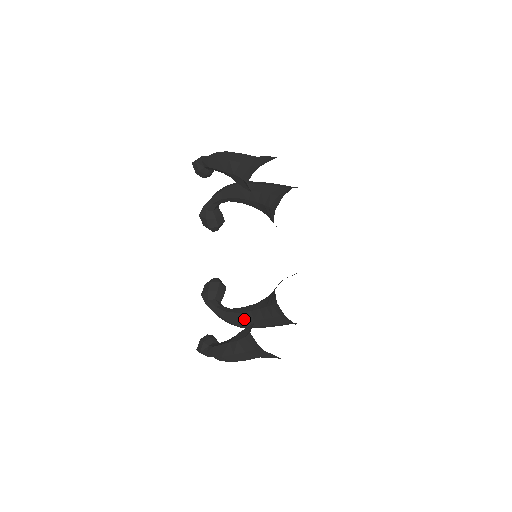
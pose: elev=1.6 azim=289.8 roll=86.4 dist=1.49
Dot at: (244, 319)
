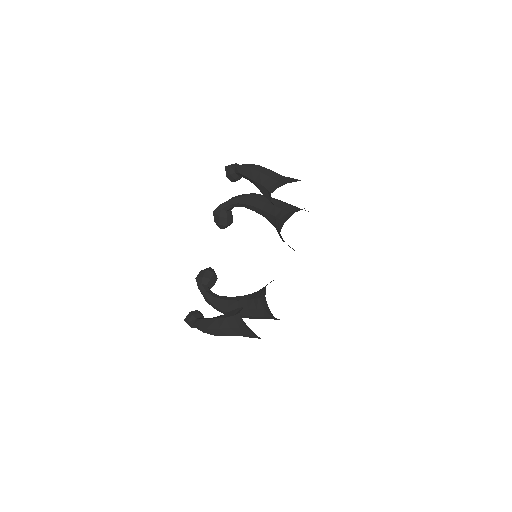
Dot at: (230, 306)
